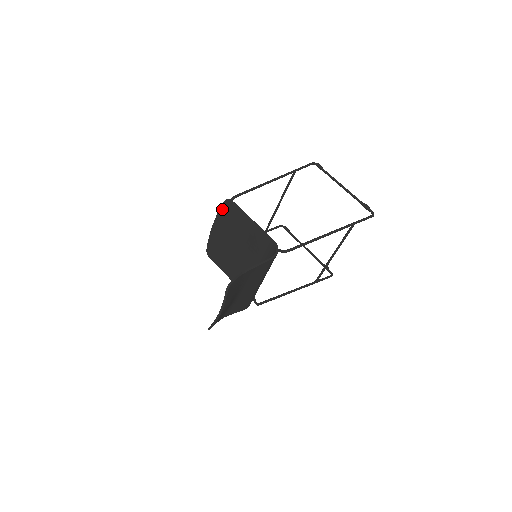
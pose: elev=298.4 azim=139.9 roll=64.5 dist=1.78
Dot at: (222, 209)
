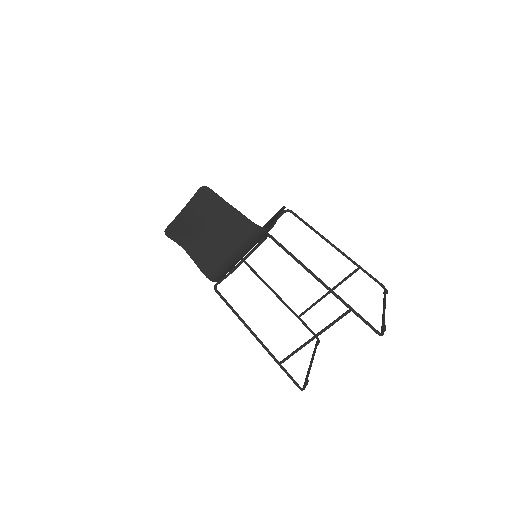
Dot at: (275, 214)
